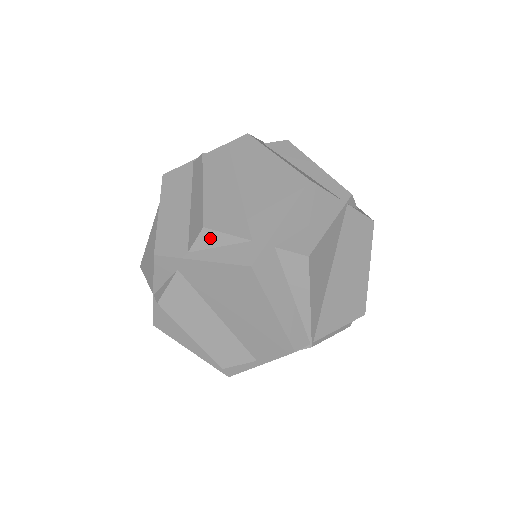
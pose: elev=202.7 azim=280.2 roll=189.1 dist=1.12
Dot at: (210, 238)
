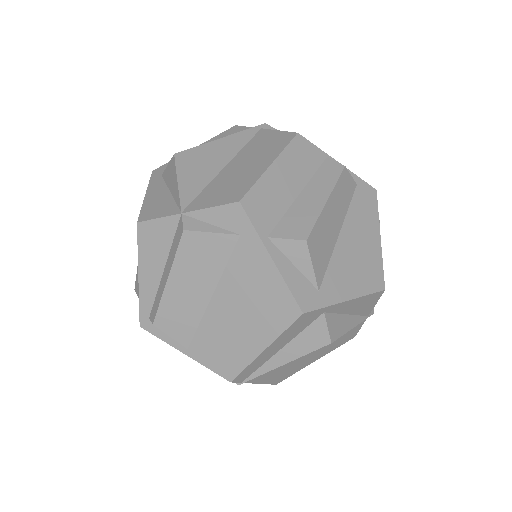
Dot at: (298, 252)
